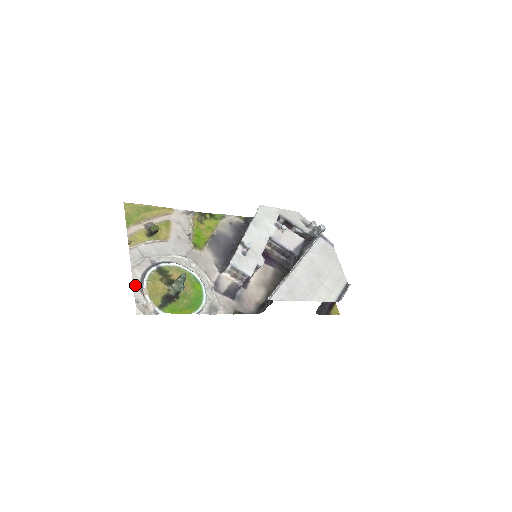
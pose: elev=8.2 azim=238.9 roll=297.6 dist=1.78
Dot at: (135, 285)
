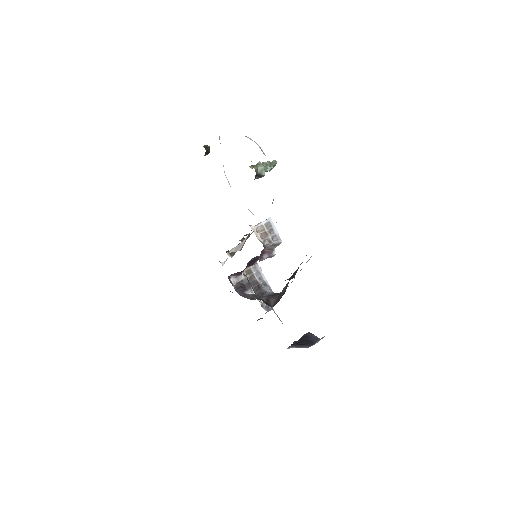
Dot at: occluded
